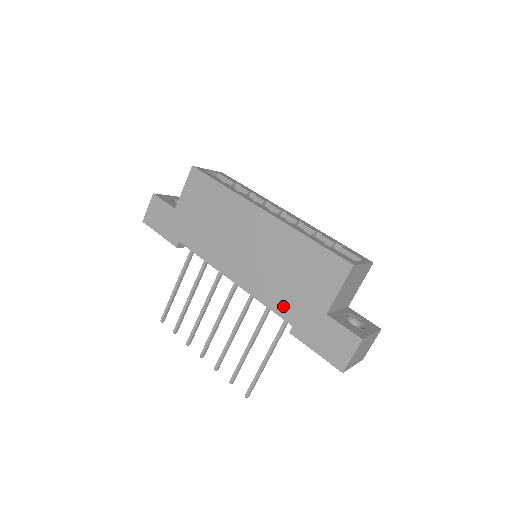
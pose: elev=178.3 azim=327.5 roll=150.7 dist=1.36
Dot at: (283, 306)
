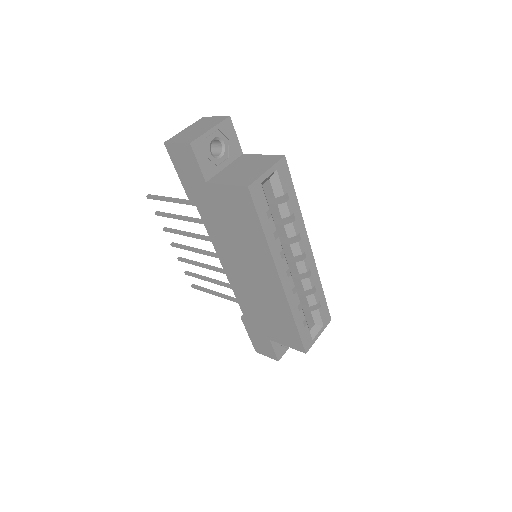
Dot at: (247, 311)
